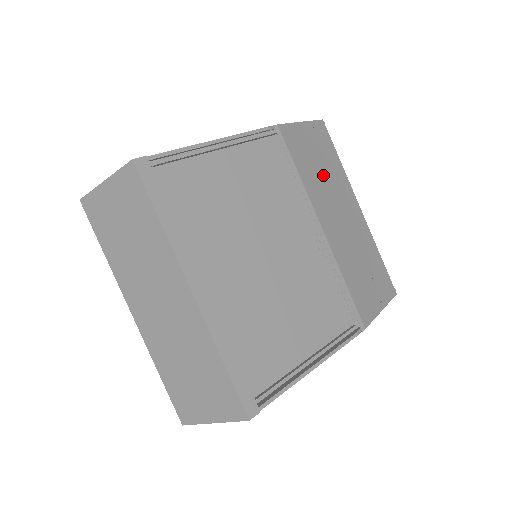
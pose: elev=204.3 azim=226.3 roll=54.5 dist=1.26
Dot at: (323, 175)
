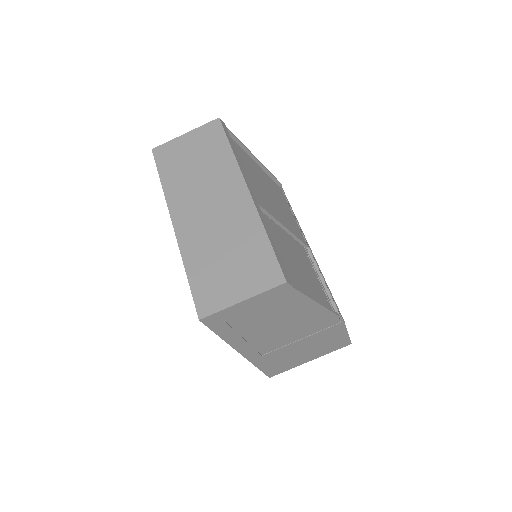
Dot at: occluded
